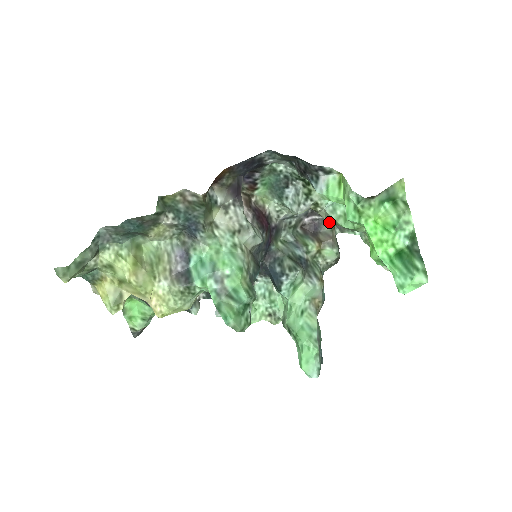
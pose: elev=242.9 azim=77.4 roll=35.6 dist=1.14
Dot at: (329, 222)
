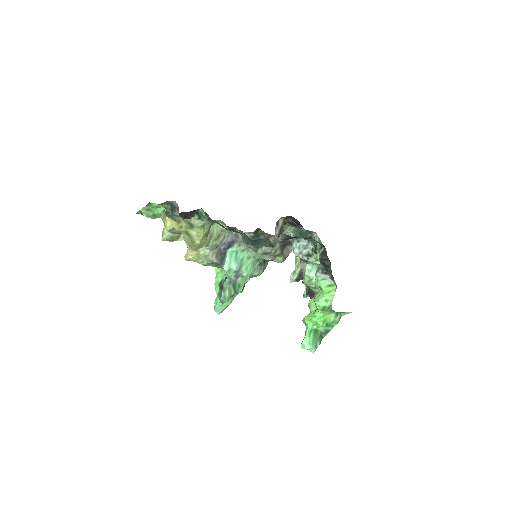
Dot at: occluded
